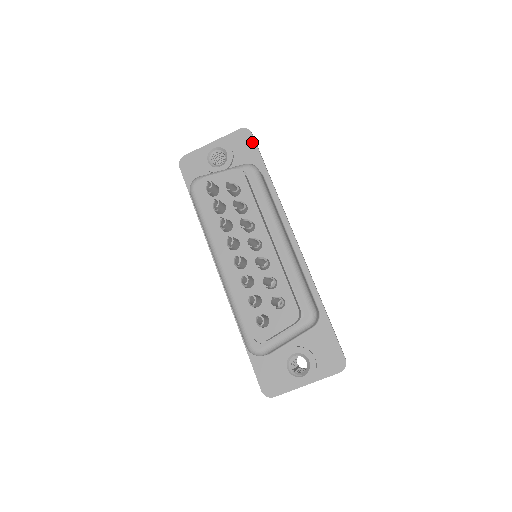
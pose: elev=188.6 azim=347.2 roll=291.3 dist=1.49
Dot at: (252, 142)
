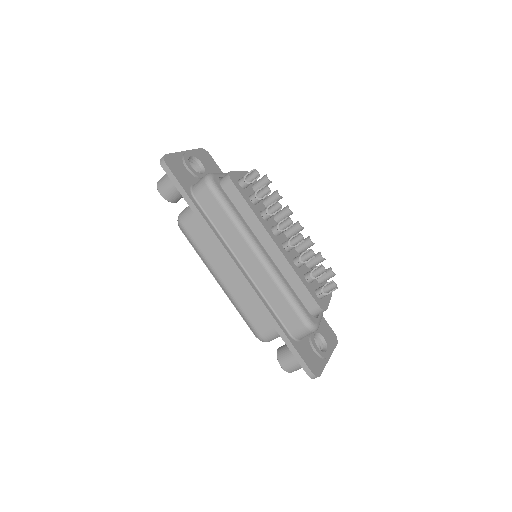
Dot at: (214, 162)
